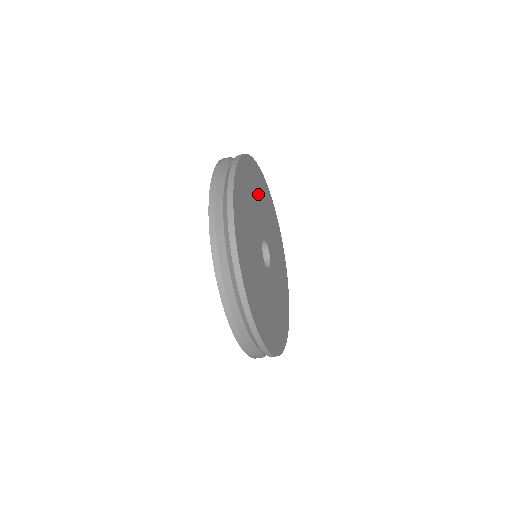
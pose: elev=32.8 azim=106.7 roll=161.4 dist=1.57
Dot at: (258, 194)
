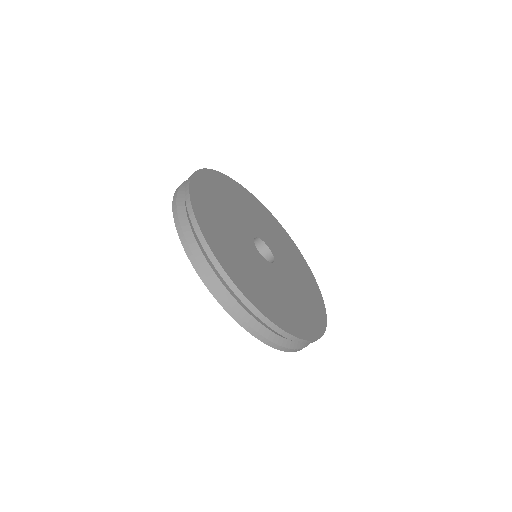
Dot at: (269, 226)
